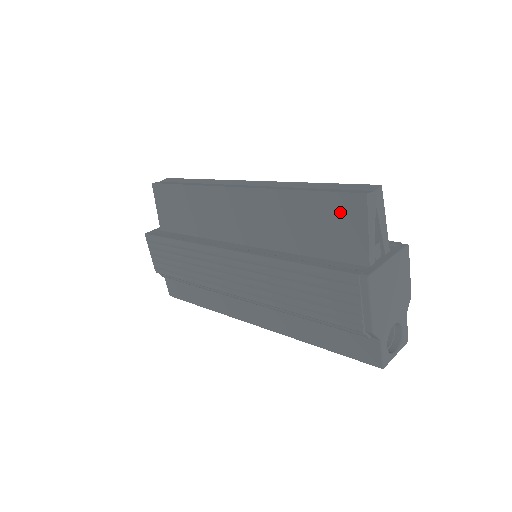
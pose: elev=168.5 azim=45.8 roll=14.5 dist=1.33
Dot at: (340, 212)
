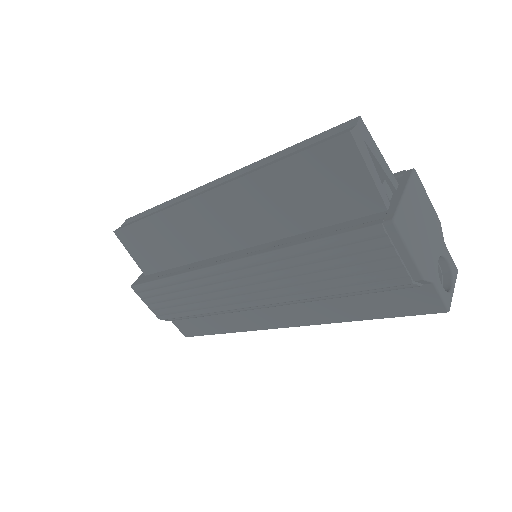
Dot at: (328, 166)
